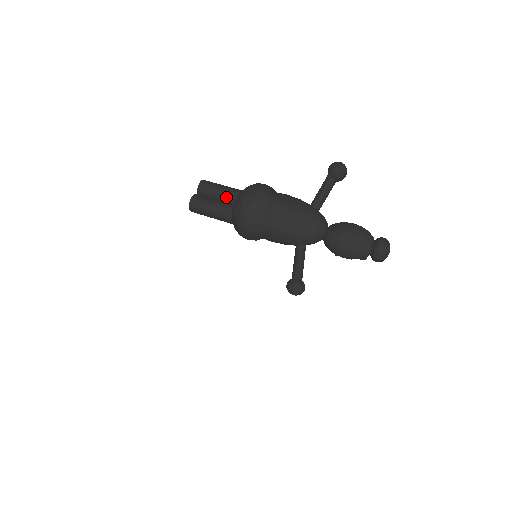
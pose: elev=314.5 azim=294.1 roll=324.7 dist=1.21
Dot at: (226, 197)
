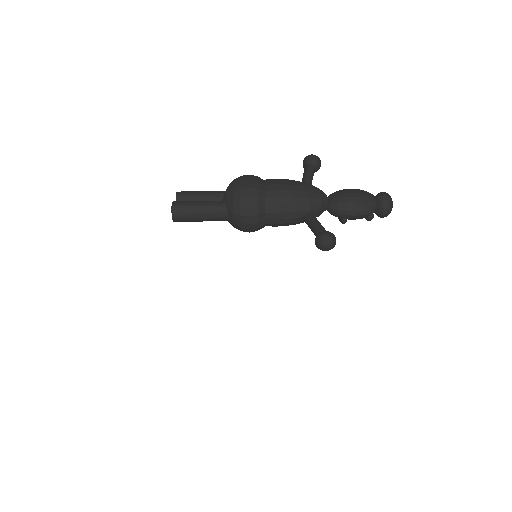
Dot at: (212, 196)
